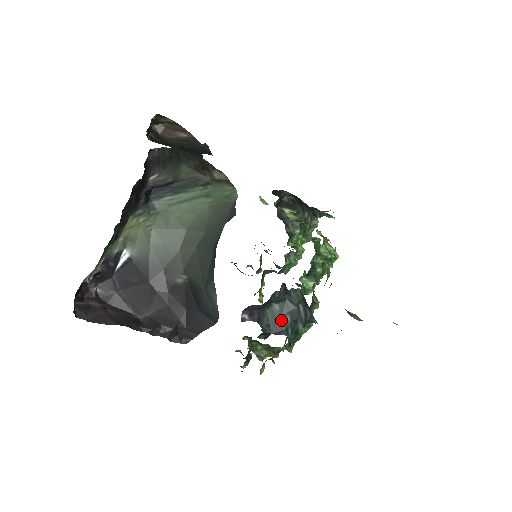
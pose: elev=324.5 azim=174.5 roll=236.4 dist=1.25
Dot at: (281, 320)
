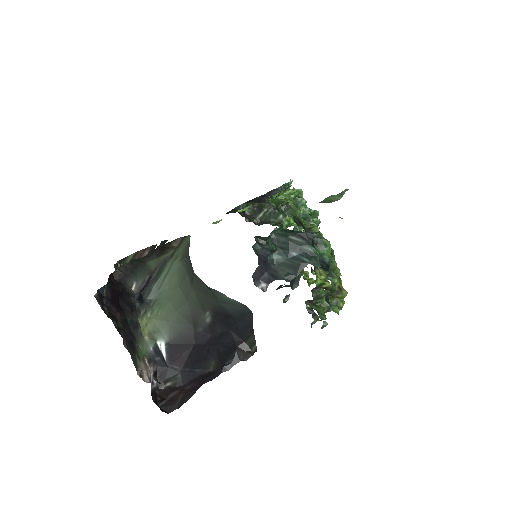
Dot at: (291, 261)
